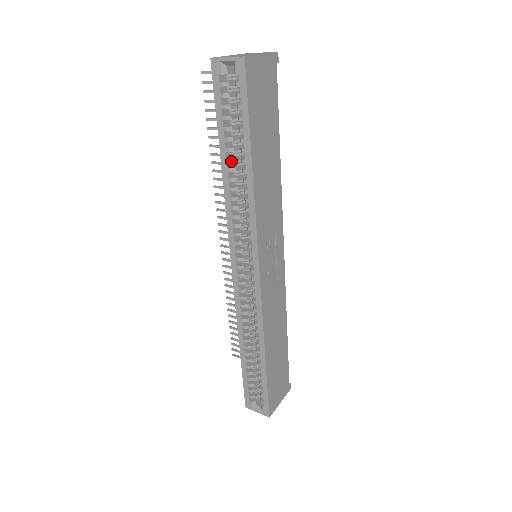
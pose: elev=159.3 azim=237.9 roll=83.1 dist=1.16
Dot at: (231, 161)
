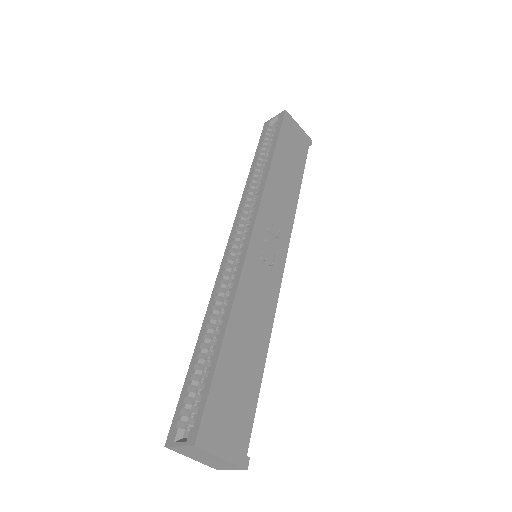
Dot at: (258, 165)
